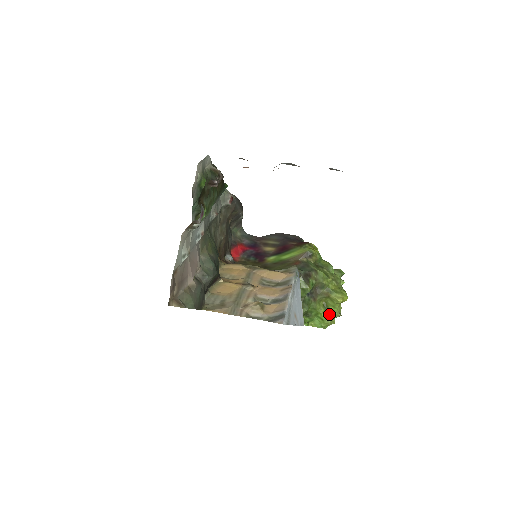
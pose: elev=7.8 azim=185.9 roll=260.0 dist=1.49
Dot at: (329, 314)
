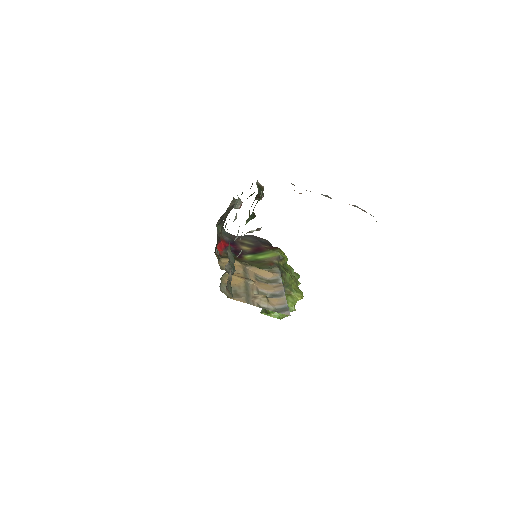
Dot at: occluded
